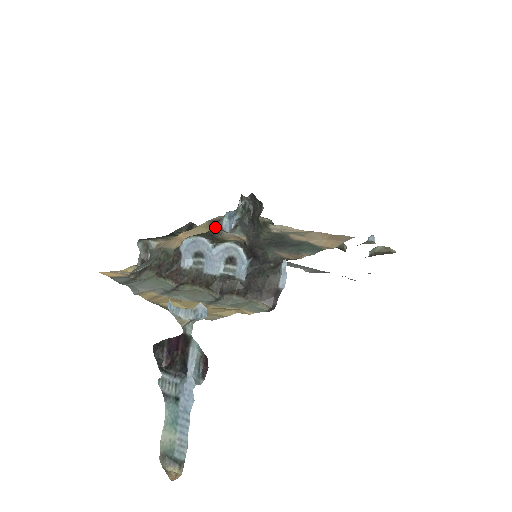
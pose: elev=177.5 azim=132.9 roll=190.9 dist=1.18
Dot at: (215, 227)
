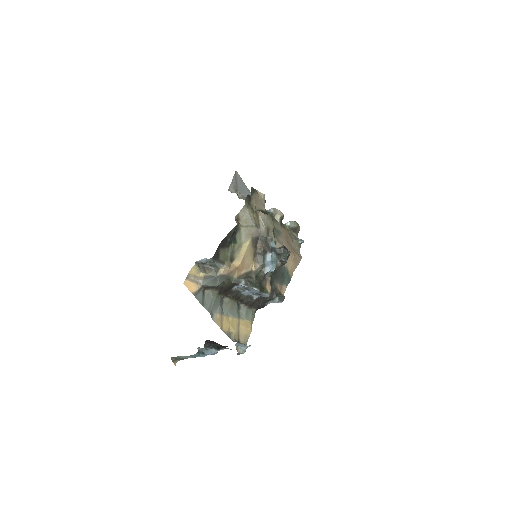
Dot at: (262, 270)
